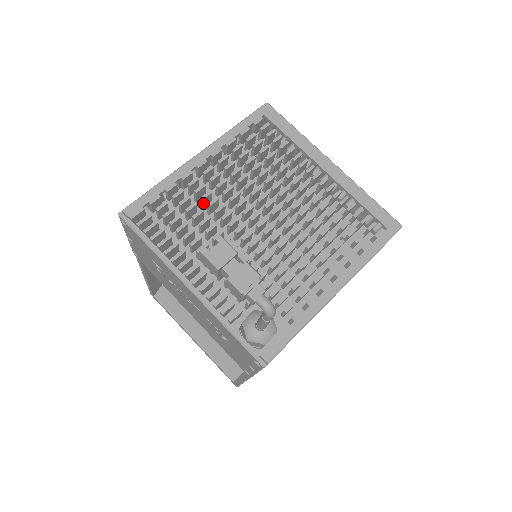
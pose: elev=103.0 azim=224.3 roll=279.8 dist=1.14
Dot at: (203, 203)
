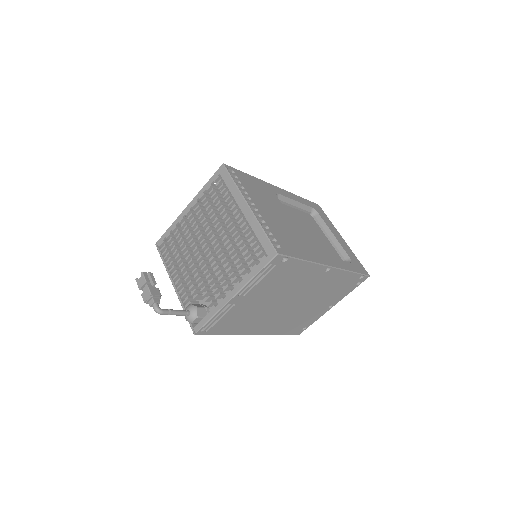
Dot at: occluded
